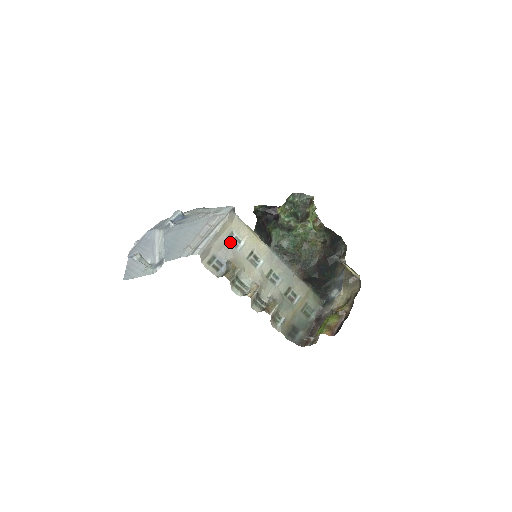
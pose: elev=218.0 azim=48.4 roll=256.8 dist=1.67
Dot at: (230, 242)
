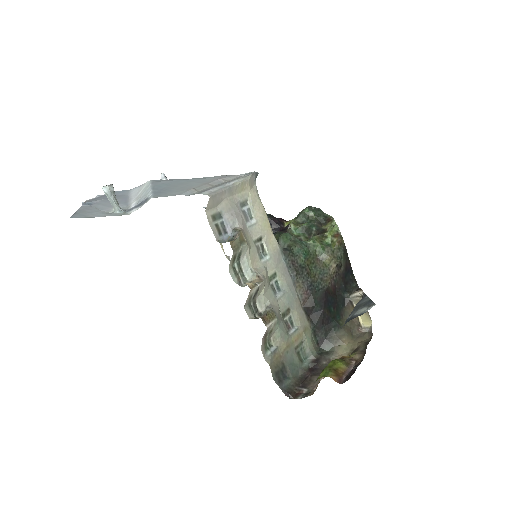
Dot at: (242, 210)
